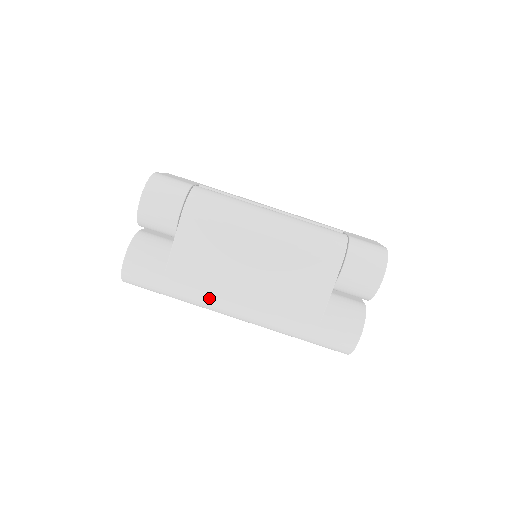
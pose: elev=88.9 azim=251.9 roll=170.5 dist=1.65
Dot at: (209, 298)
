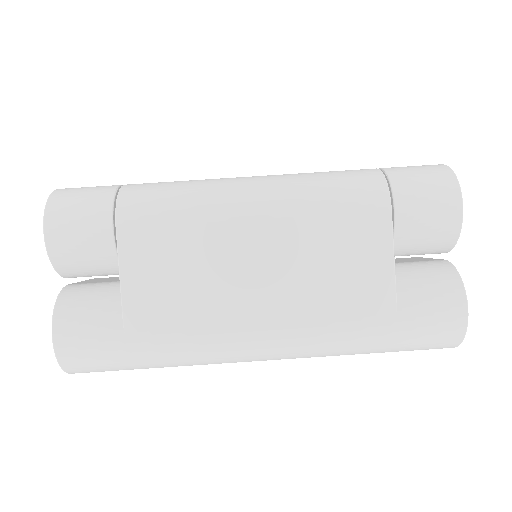
Dot at: (209, 343)
